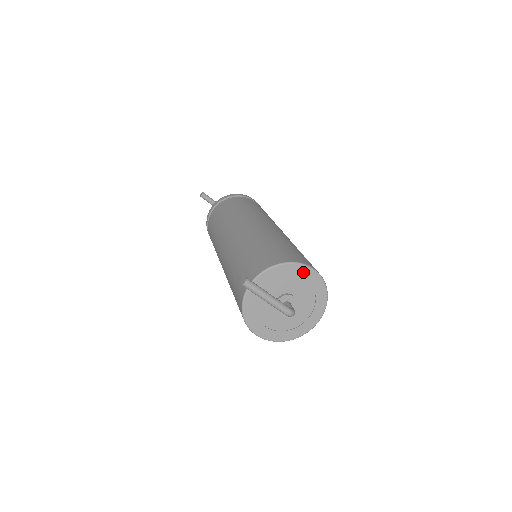
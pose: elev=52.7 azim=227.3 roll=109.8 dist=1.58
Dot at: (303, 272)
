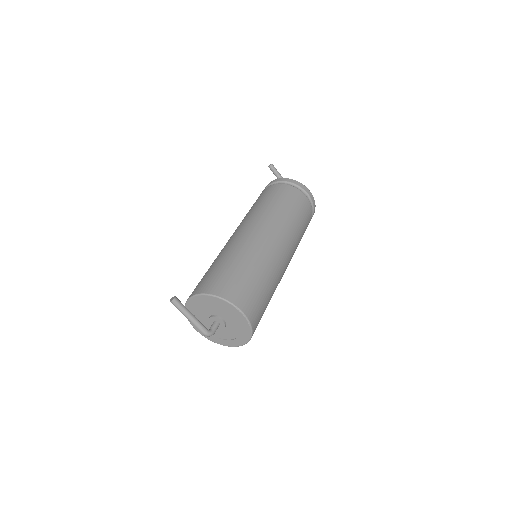
Dot at: (232, 309)
